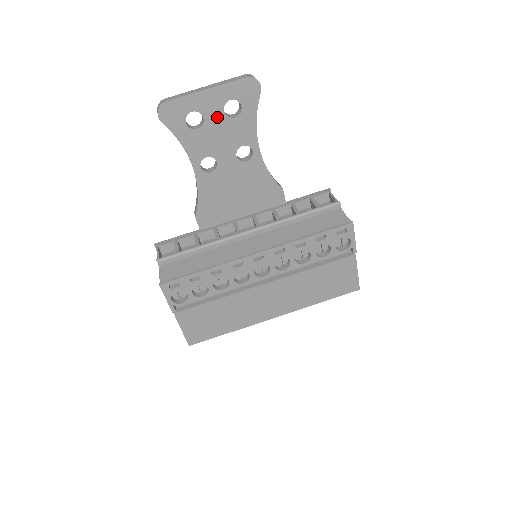
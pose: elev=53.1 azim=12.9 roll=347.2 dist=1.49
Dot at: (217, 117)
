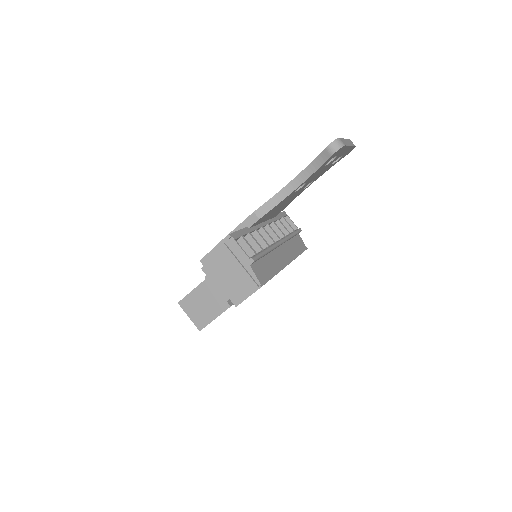
Dot at: occluded
